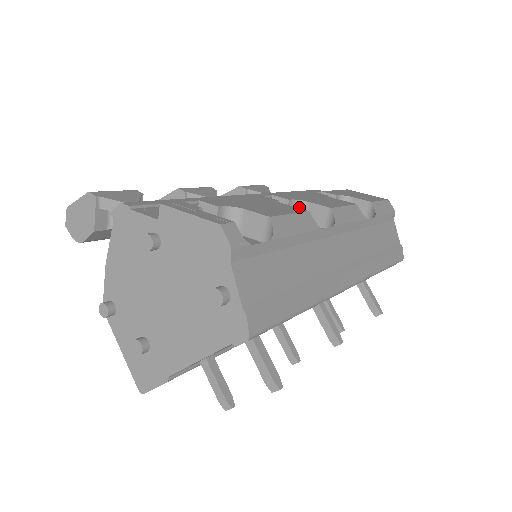
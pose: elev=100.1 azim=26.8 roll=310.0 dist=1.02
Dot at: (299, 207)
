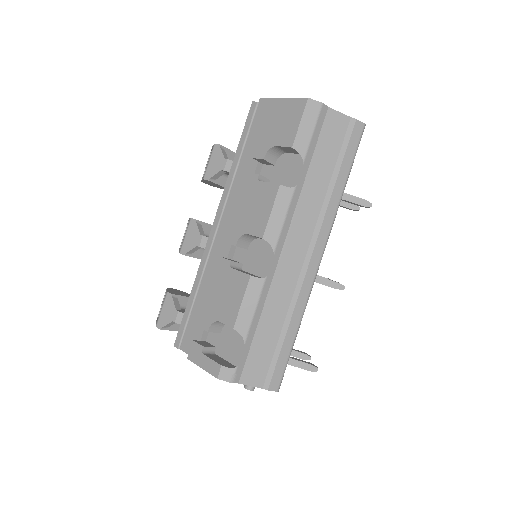
Dot at: (246, 237)
